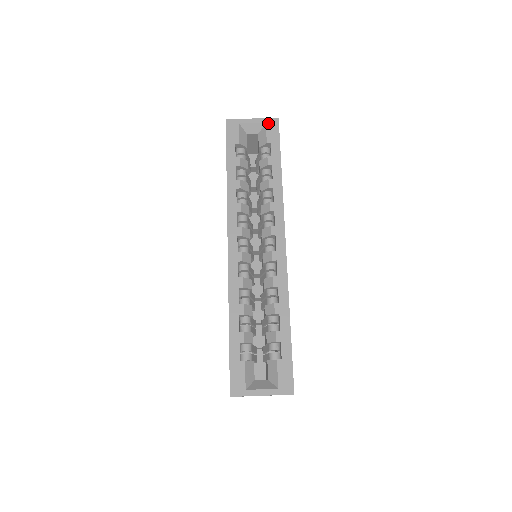
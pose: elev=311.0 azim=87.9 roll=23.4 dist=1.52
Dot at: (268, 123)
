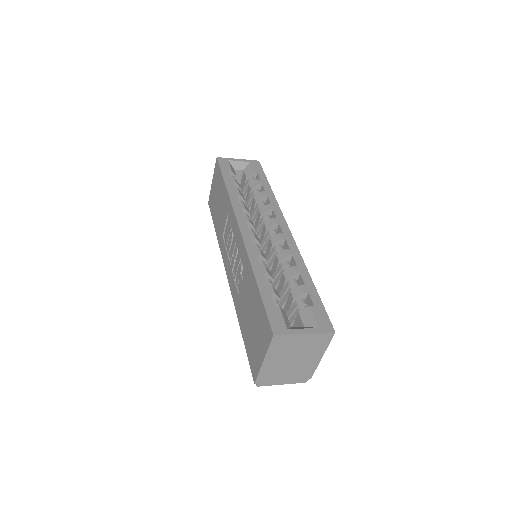
Dot at: (252, 162)
